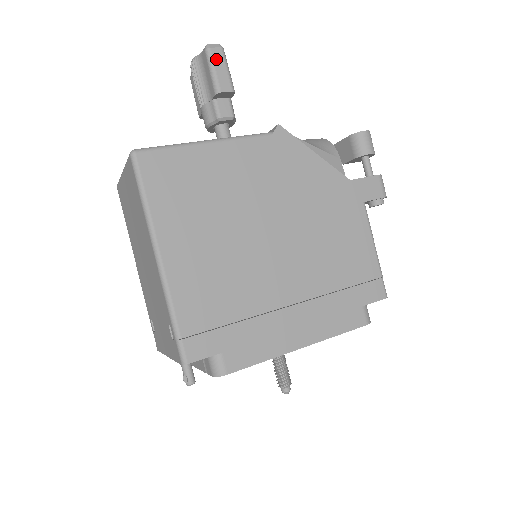
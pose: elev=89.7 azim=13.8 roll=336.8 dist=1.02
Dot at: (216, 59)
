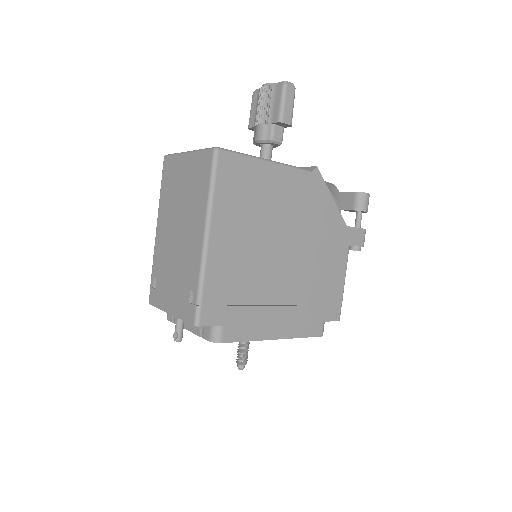
Dot at: (288, 95)
